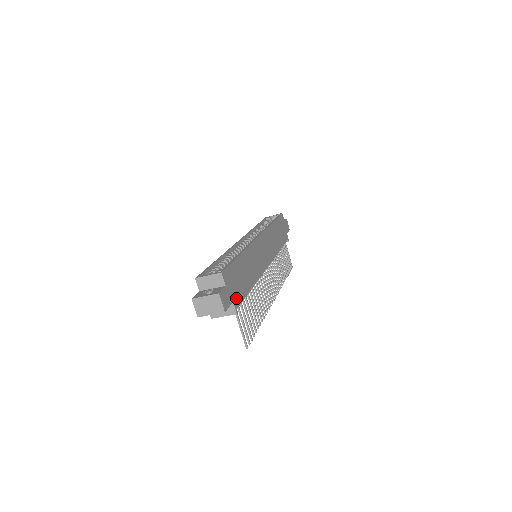
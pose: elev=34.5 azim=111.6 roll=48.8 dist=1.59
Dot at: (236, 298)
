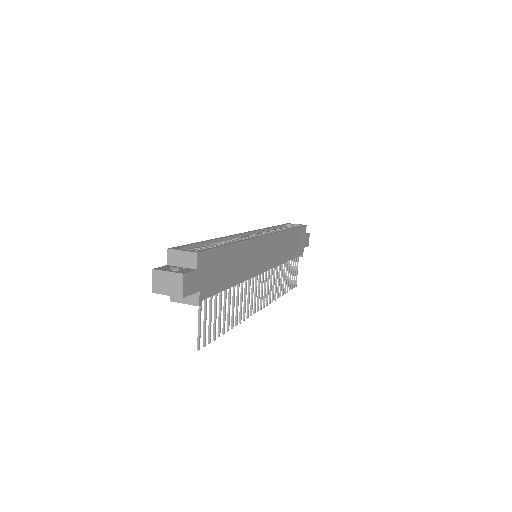
Dot at: (206, 288)
